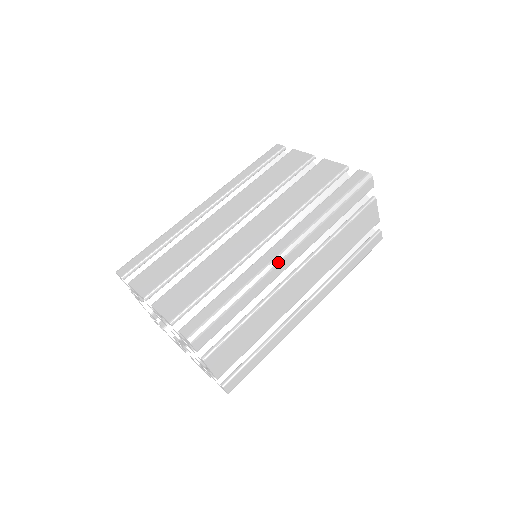
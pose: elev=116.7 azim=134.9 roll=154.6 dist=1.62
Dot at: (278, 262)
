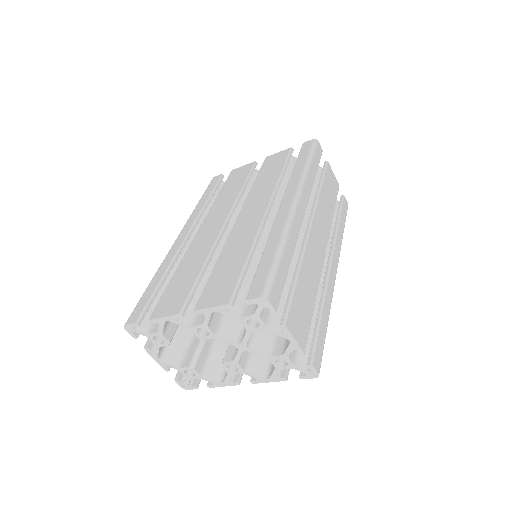
Dot at: (294, 213)
